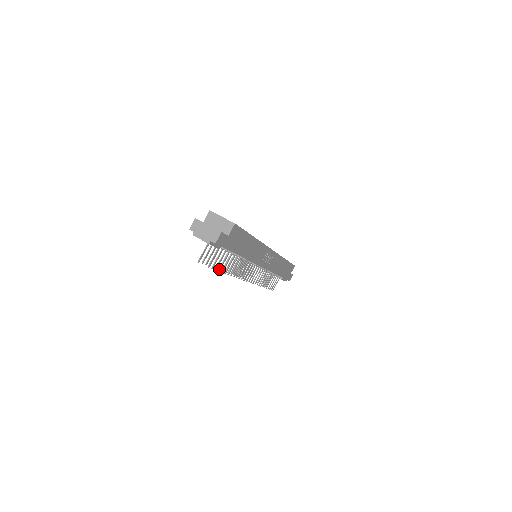
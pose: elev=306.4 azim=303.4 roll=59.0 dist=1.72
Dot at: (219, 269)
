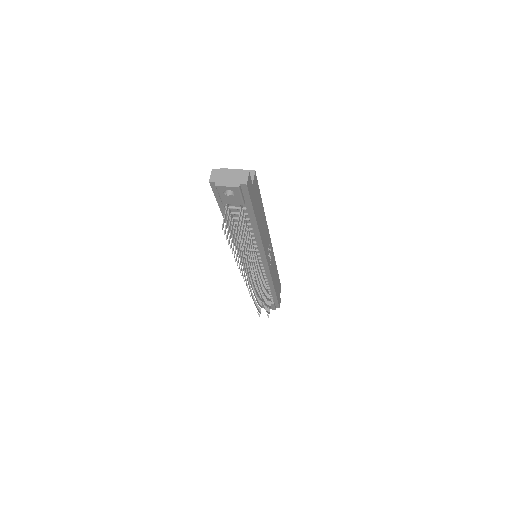
Dot at: (242, 242)
